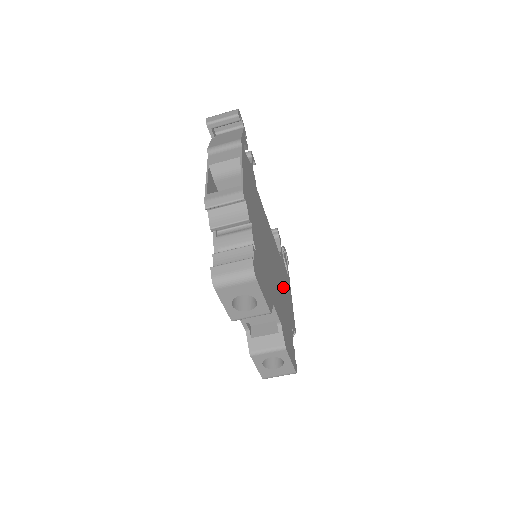
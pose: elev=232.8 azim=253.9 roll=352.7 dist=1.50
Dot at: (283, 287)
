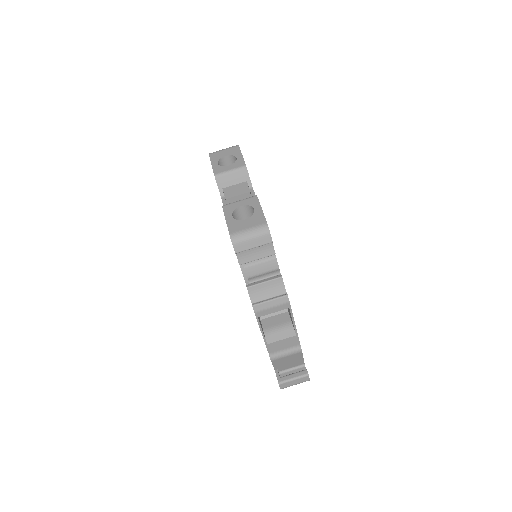
Dot at: occluded
